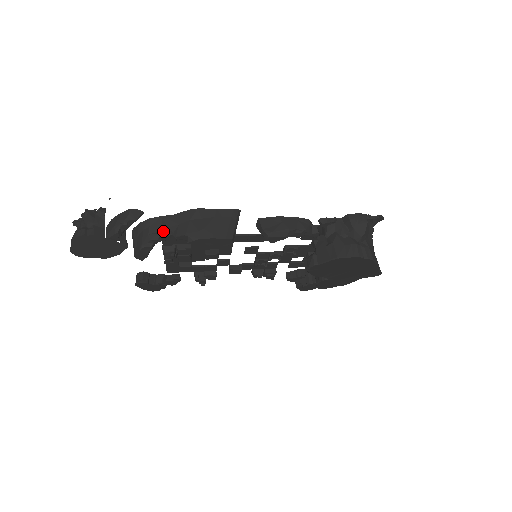
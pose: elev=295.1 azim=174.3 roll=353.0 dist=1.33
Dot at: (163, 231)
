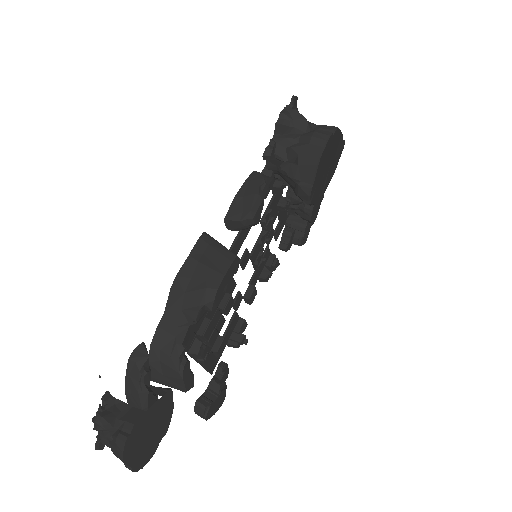
Dot at: (177, 335)
